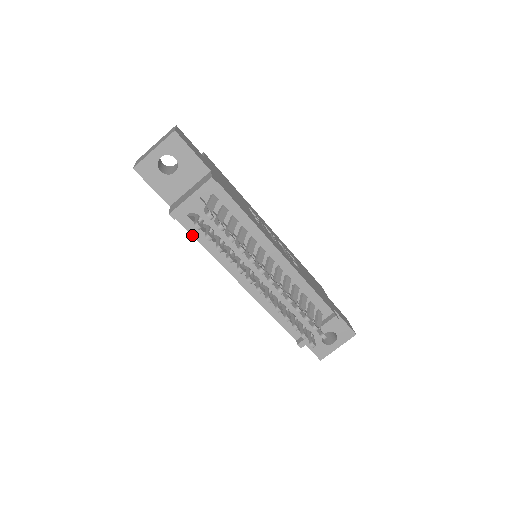
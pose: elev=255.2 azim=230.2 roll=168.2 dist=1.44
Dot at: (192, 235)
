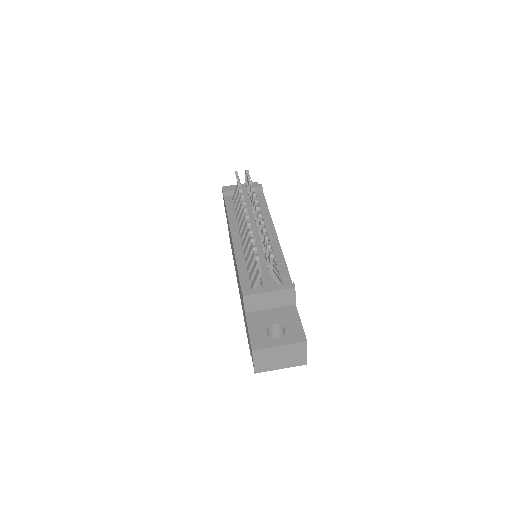
Dot at: (226, 206)
